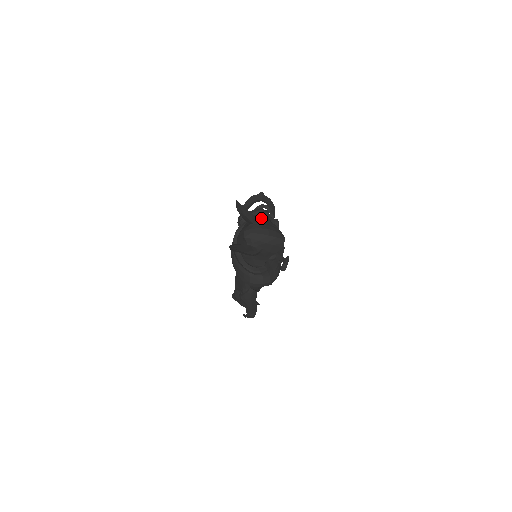
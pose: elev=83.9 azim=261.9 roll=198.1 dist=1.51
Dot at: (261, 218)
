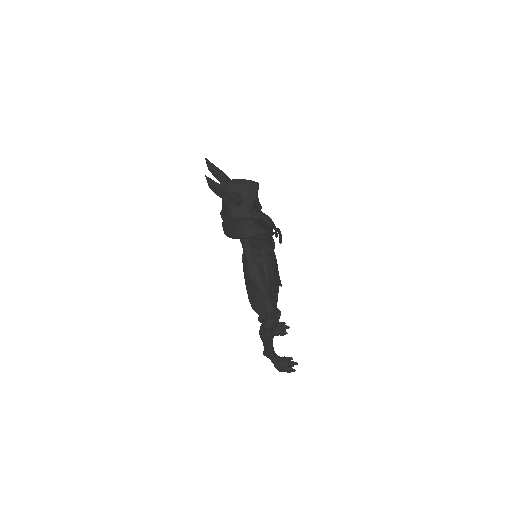
Dot at: occluded
